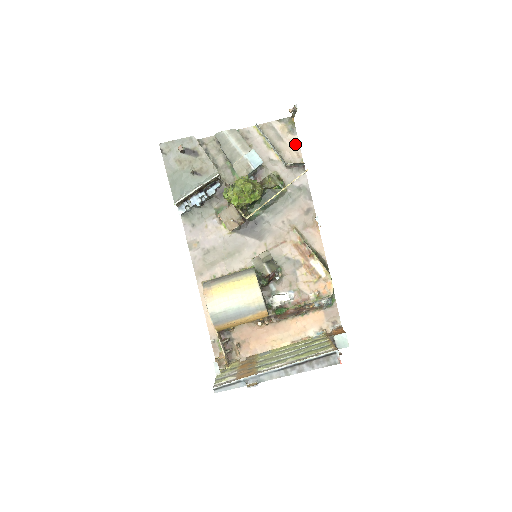
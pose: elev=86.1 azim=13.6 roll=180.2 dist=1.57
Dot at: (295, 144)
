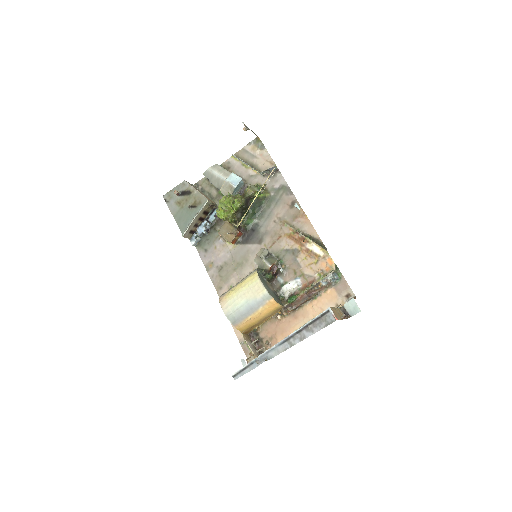
Dot at: (266, 156)
